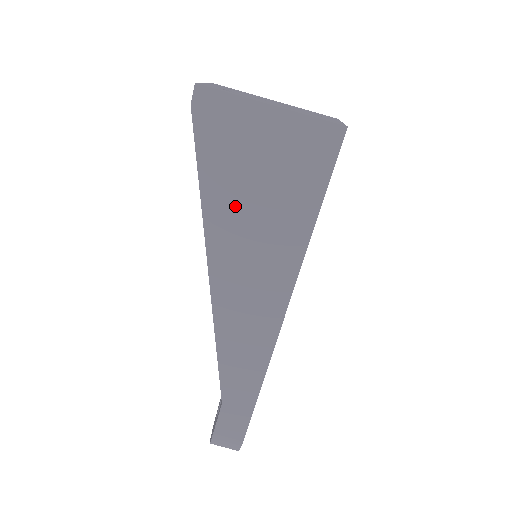
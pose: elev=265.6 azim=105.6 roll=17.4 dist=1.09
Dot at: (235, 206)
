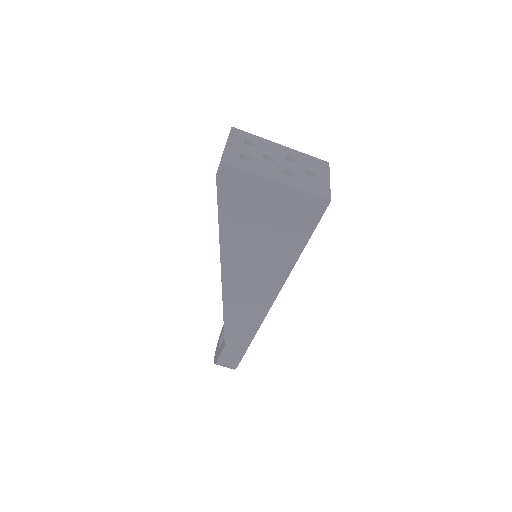
Dot at: (244, 239)
